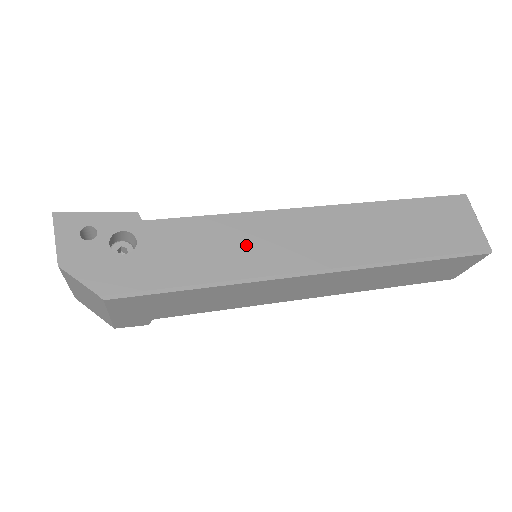
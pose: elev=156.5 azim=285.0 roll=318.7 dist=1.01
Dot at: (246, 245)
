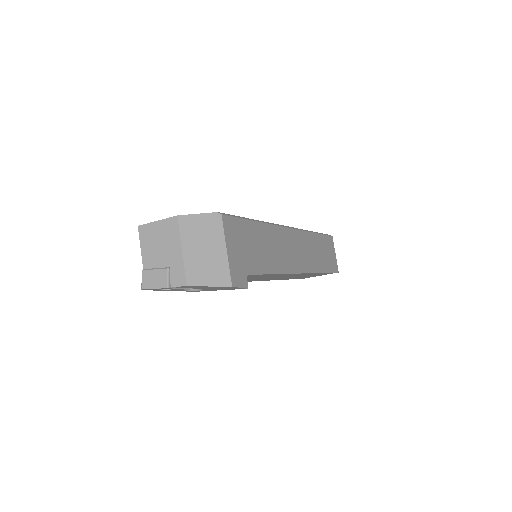
Dot at: occluded
